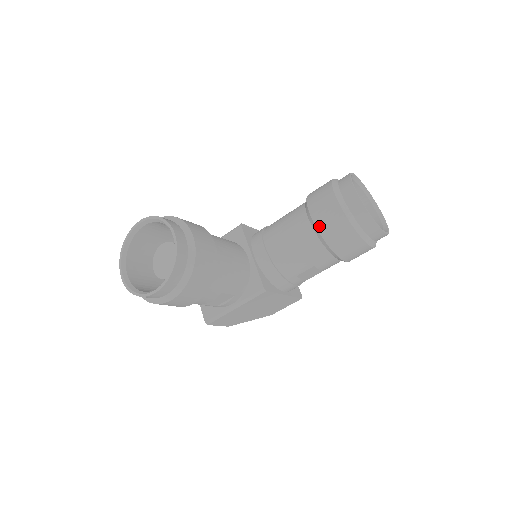
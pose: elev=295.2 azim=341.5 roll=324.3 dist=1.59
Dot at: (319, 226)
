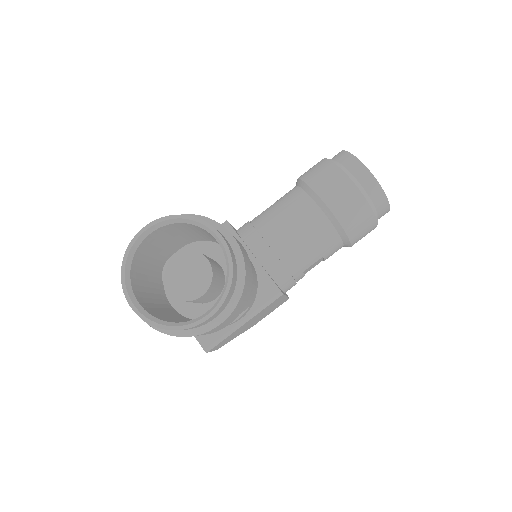
Dot at: (334, 210)
